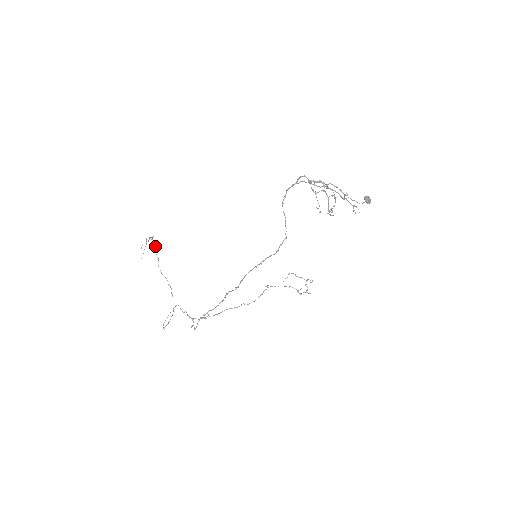
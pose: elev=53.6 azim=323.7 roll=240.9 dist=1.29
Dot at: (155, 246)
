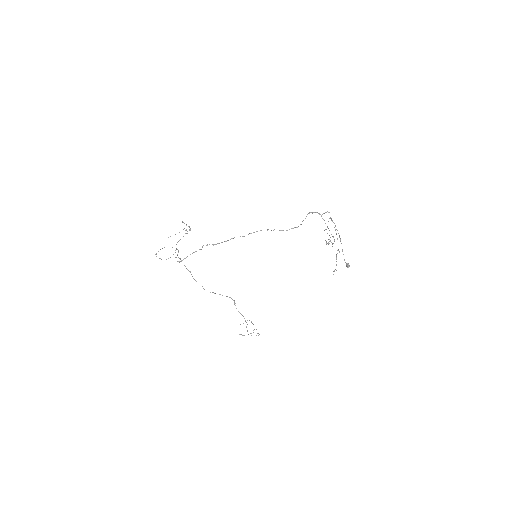
Dot at: (187, 233)
